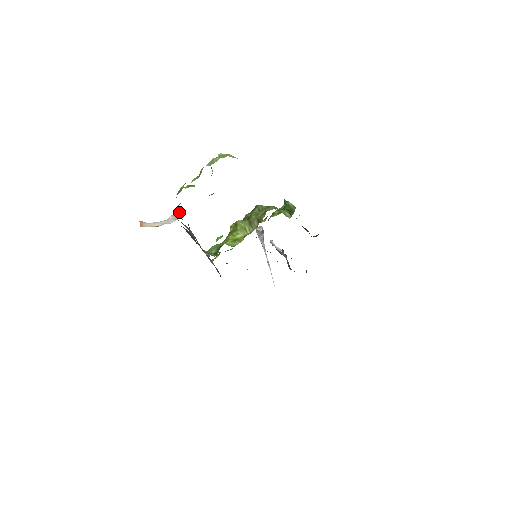
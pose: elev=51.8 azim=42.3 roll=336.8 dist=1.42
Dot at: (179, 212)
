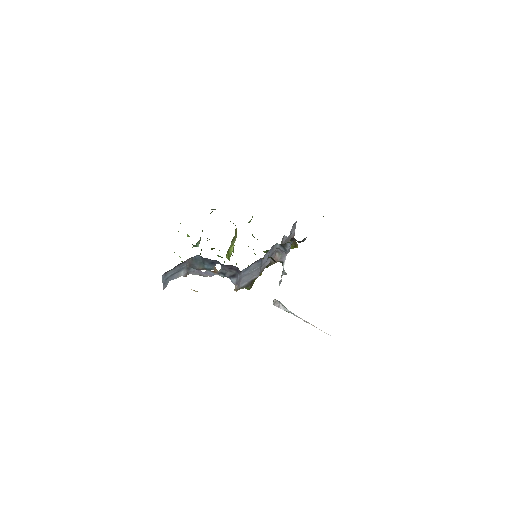
Dot at: occluded
